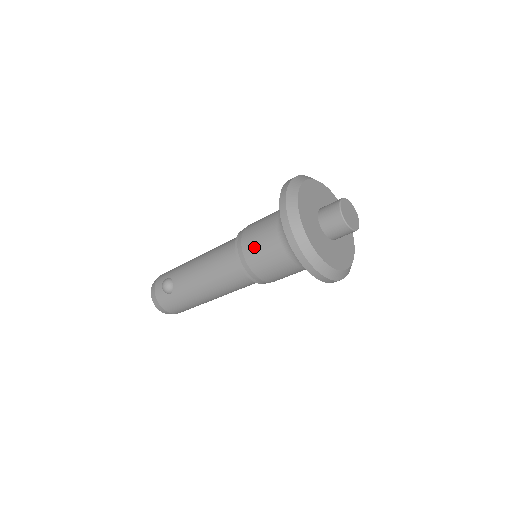
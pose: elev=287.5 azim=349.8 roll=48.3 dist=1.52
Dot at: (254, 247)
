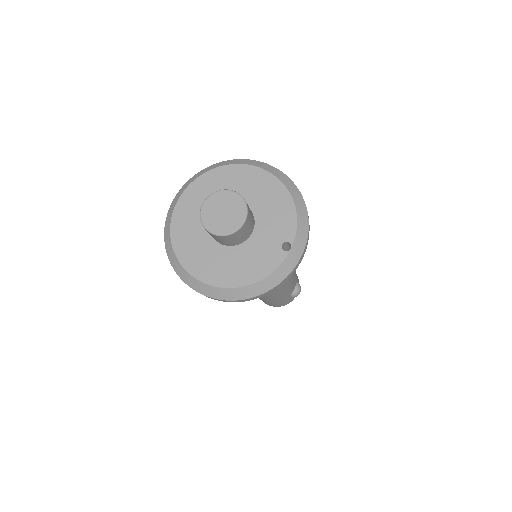
Dot at: occluded
